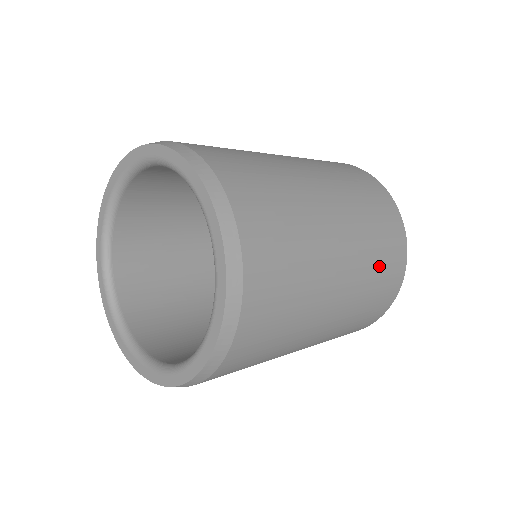
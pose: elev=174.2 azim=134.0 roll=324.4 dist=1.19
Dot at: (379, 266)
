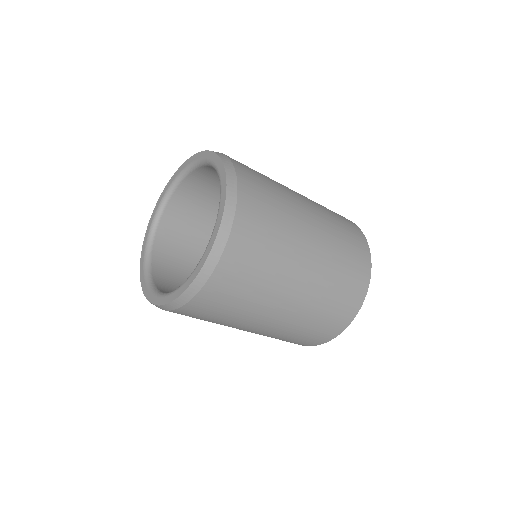
Dot at: (340, 283)
